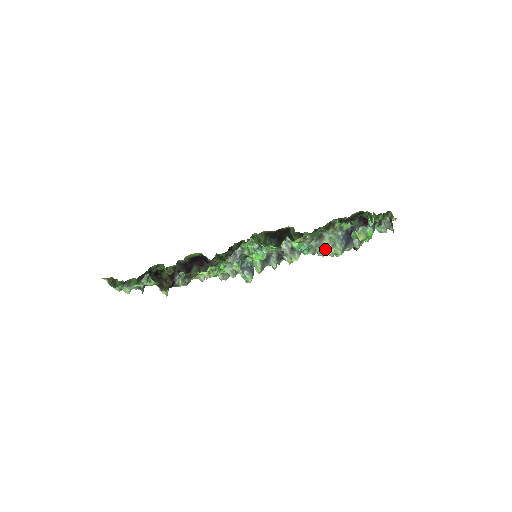
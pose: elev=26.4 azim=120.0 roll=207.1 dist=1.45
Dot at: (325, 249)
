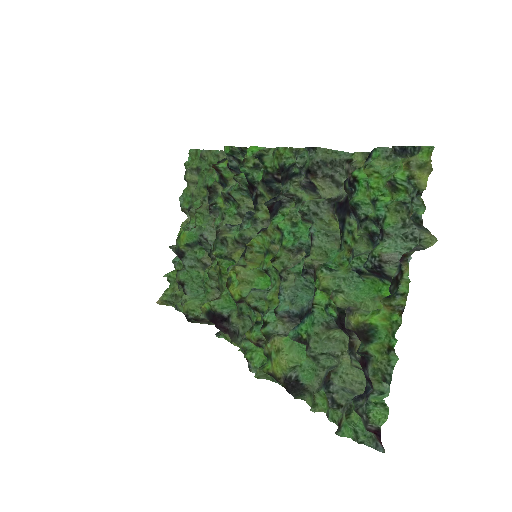
Dot at: (342, 354)
